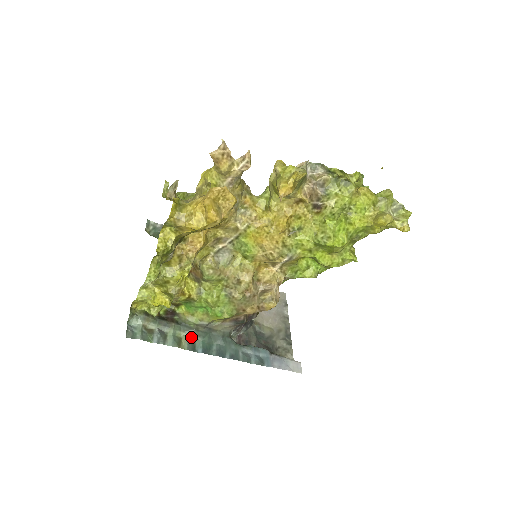
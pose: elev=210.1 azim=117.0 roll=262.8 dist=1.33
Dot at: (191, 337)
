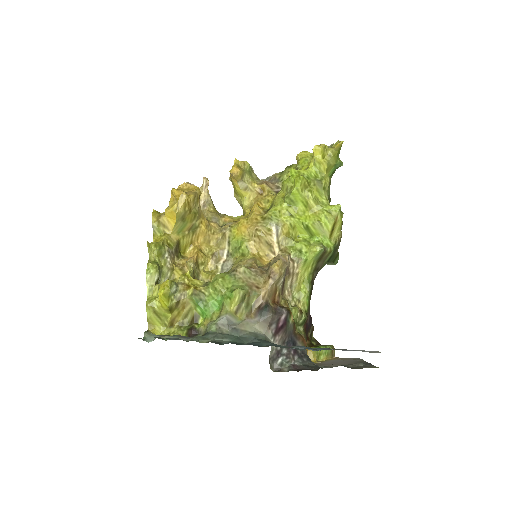
Dot at: (216, 340)
